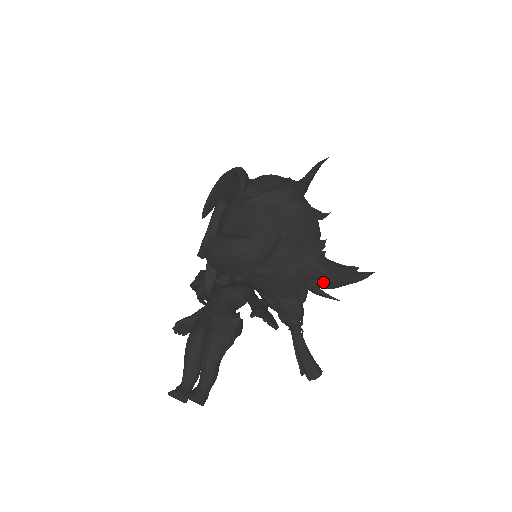
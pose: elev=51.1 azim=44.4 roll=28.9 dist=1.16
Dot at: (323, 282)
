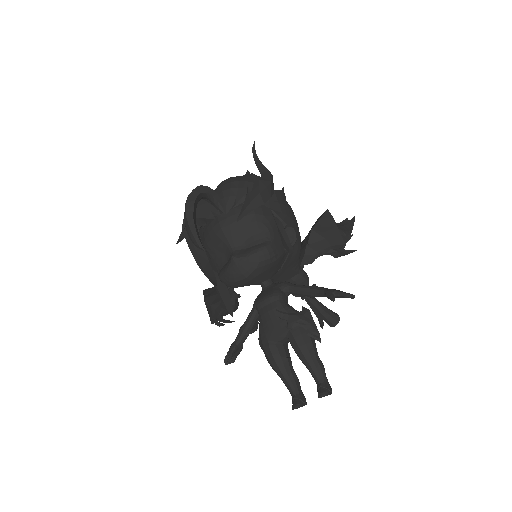
Dot at: occluded
